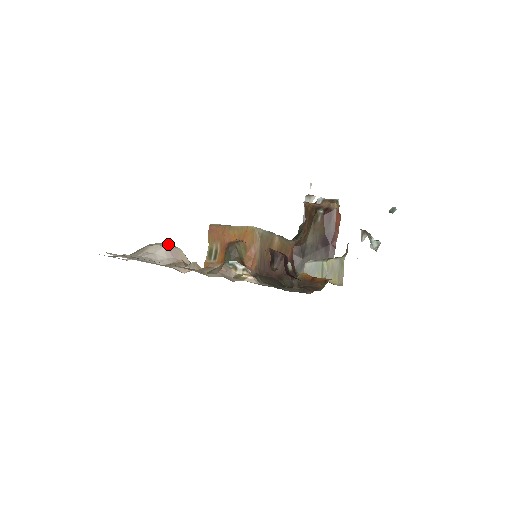
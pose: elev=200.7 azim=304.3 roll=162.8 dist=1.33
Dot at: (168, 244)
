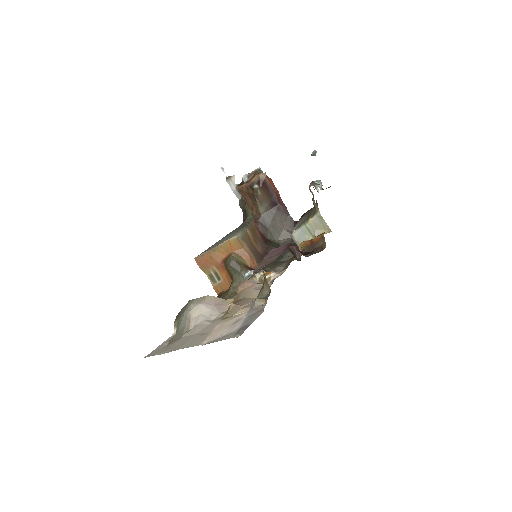
Dot at: (197, 300)
